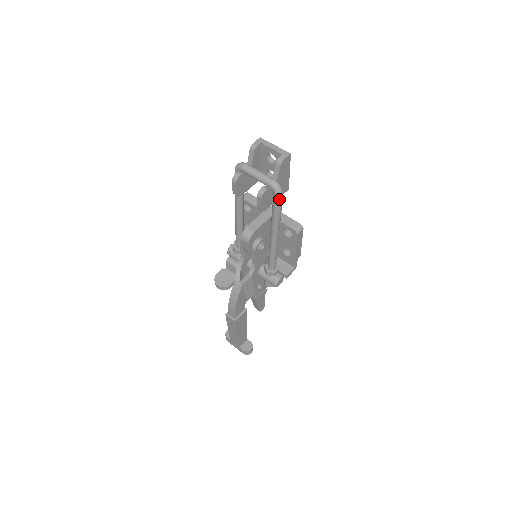
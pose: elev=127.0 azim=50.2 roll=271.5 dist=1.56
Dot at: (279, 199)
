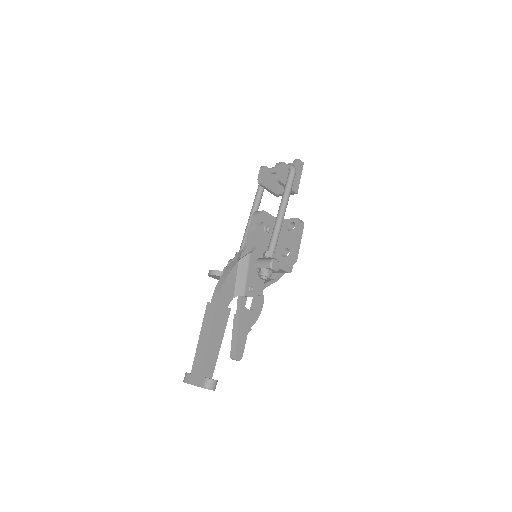
Dot at: (293, 173)
